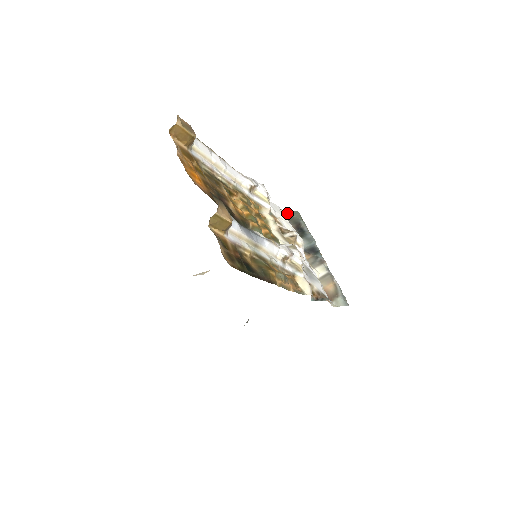
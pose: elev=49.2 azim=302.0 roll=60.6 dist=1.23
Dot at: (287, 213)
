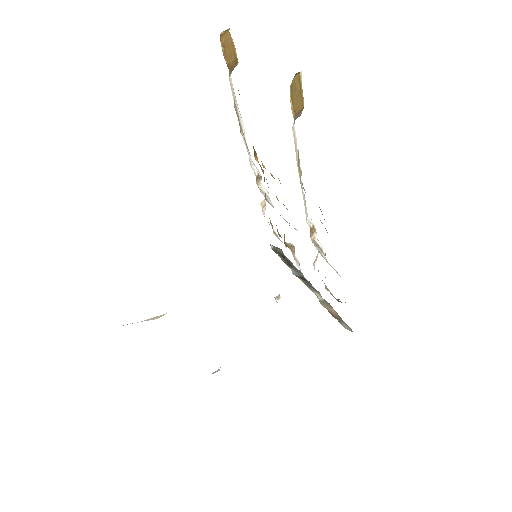
Dot at: occluded
